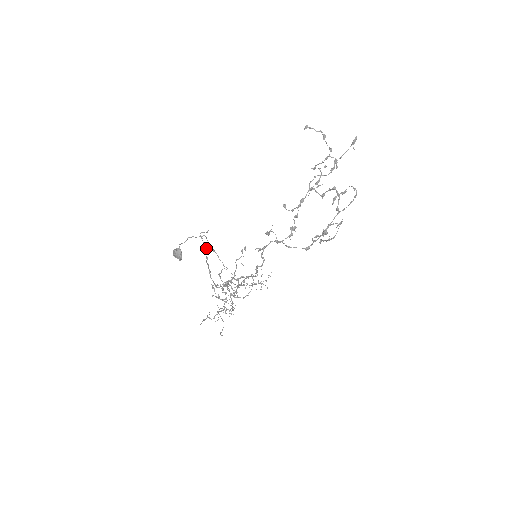
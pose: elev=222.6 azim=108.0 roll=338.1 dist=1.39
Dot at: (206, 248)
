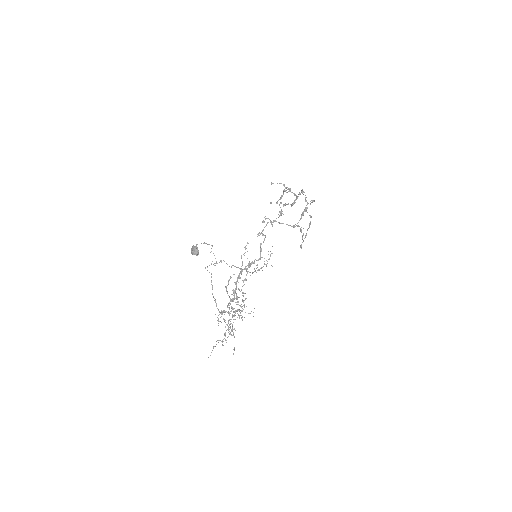
Dot at: (214, 265)
